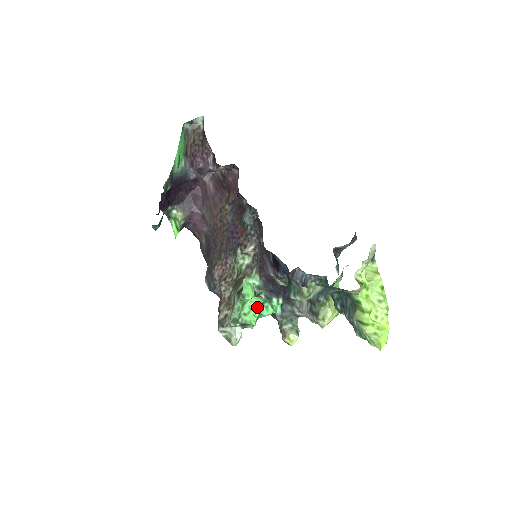
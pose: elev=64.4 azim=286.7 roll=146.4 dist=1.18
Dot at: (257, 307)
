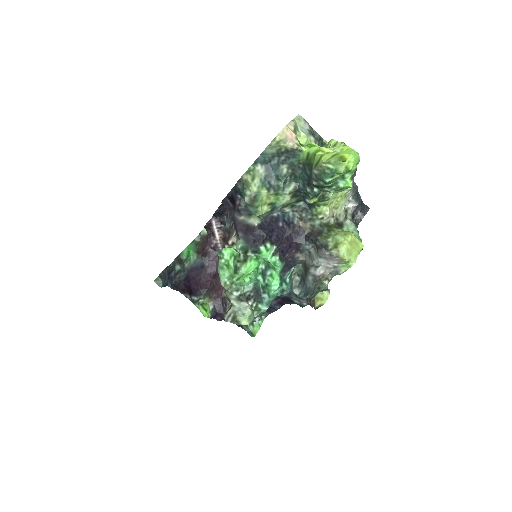
Dot at: (253, 271)
